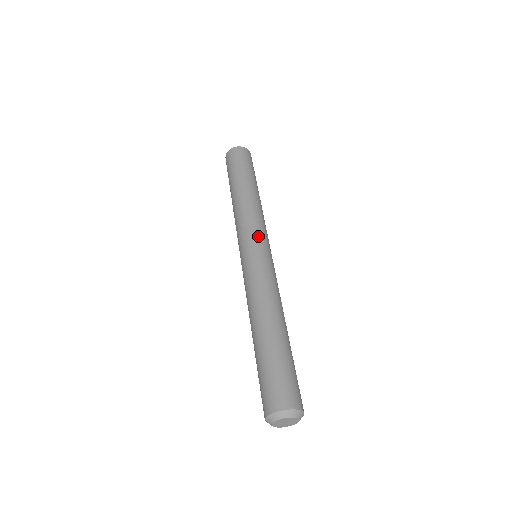
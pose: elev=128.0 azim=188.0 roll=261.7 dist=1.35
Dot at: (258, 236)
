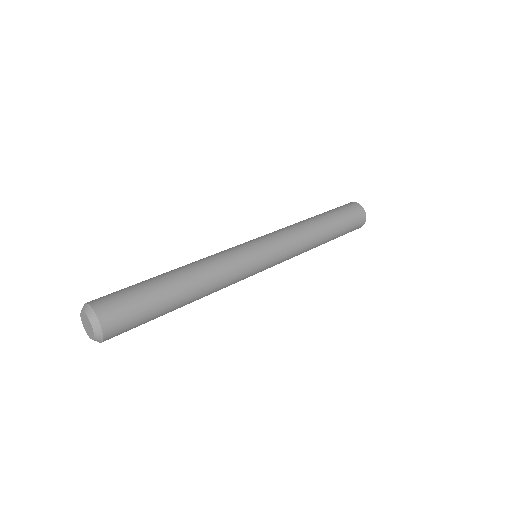
Dot at: (262, 236)
